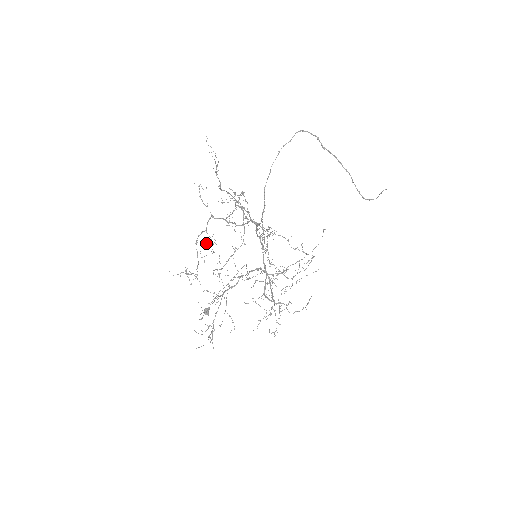
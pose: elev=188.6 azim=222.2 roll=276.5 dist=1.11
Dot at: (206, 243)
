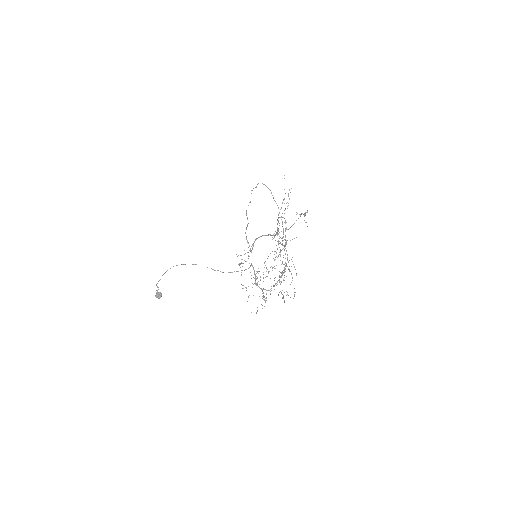
Dot at: occluded
